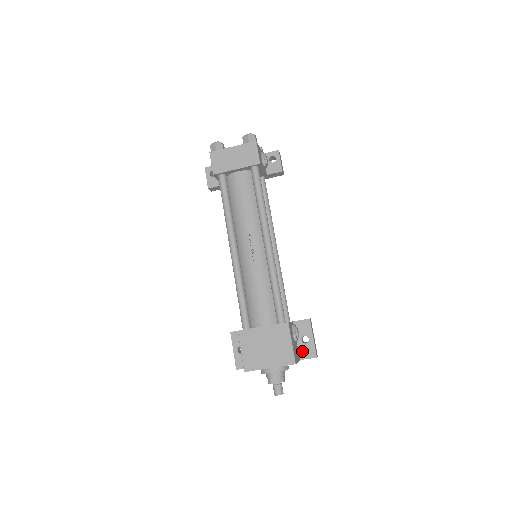
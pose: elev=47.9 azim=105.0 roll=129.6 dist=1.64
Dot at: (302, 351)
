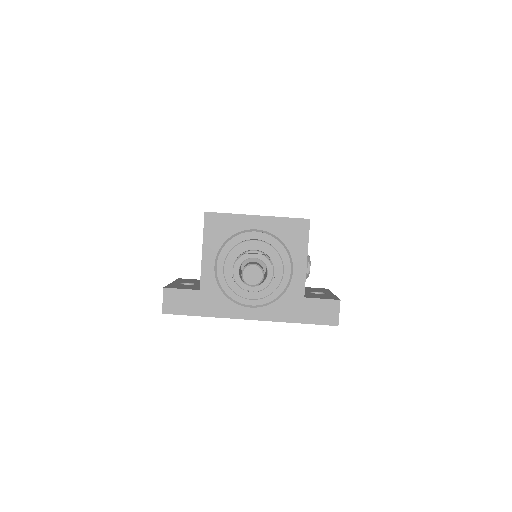
Dot at: (310, 295)
